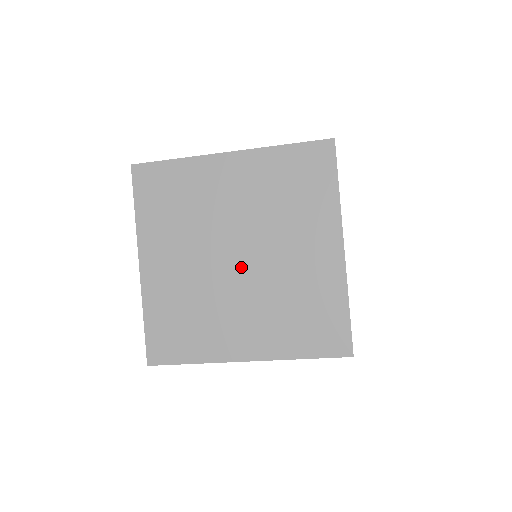
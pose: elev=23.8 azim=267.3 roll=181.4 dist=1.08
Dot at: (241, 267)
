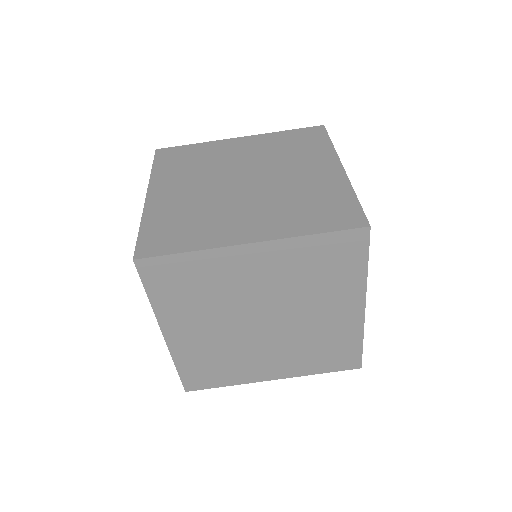
Dot at: (248, 186)
